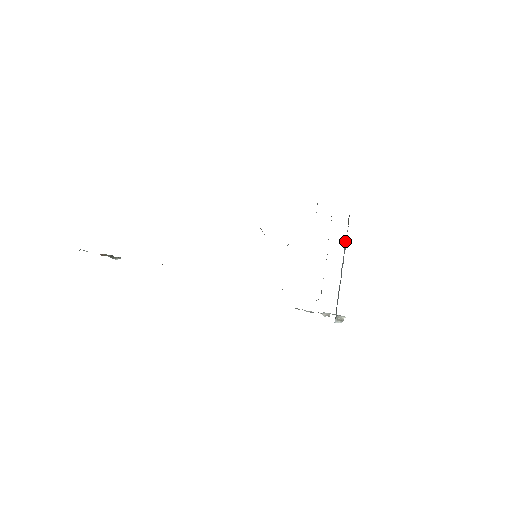
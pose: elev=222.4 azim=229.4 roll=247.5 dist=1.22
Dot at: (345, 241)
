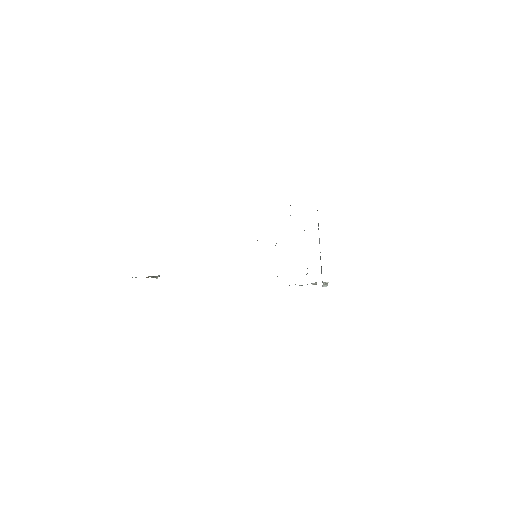
Dot at: (318, 226)
